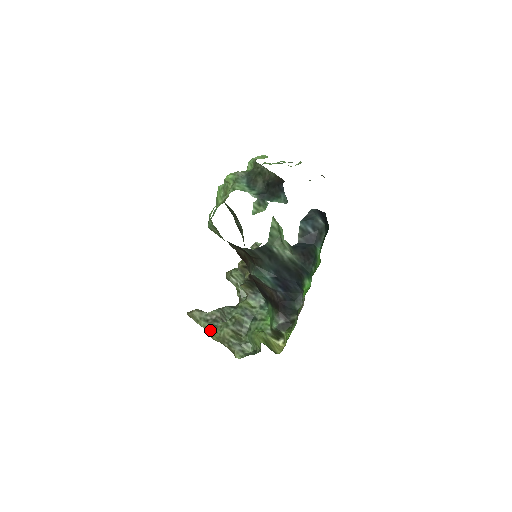
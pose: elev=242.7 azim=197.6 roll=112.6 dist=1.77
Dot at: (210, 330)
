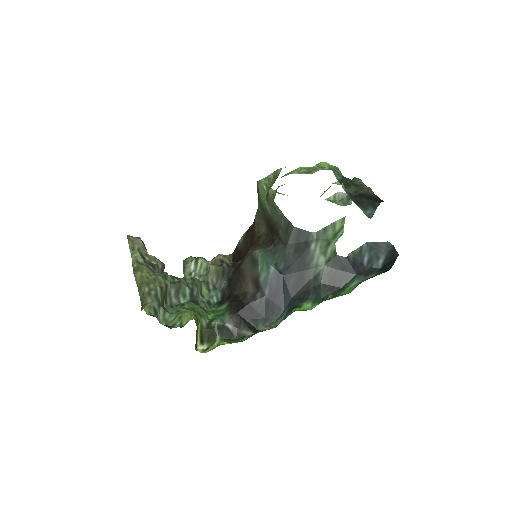
Dot at: (141, 265)
